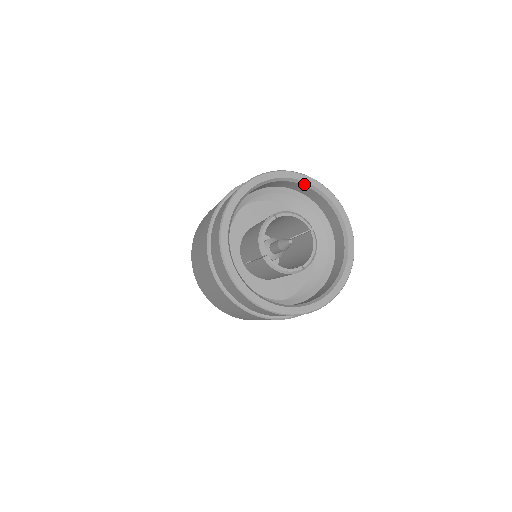
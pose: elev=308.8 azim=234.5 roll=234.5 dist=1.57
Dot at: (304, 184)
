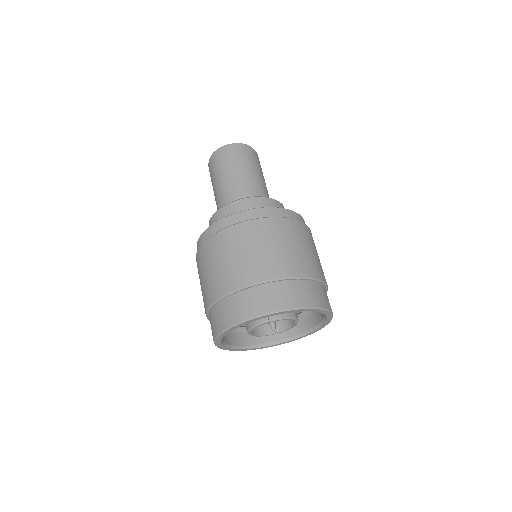
Dot at: occluded
